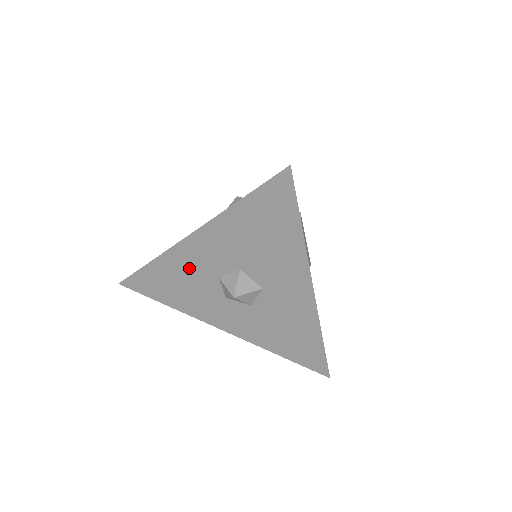
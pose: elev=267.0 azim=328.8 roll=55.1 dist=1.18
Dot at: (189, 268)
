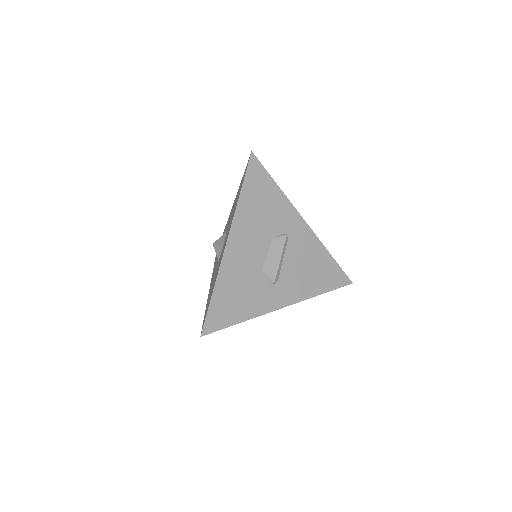
Dot at: occluded
